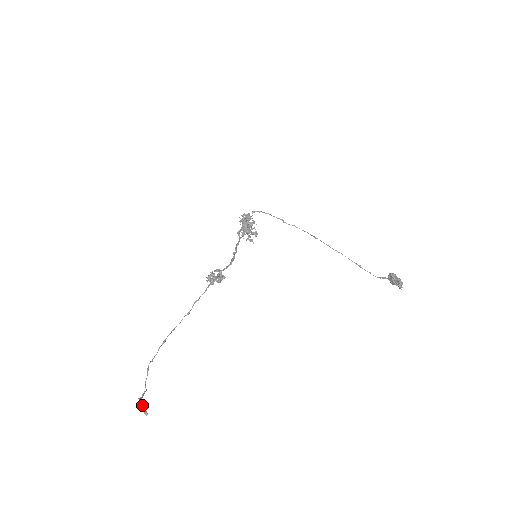
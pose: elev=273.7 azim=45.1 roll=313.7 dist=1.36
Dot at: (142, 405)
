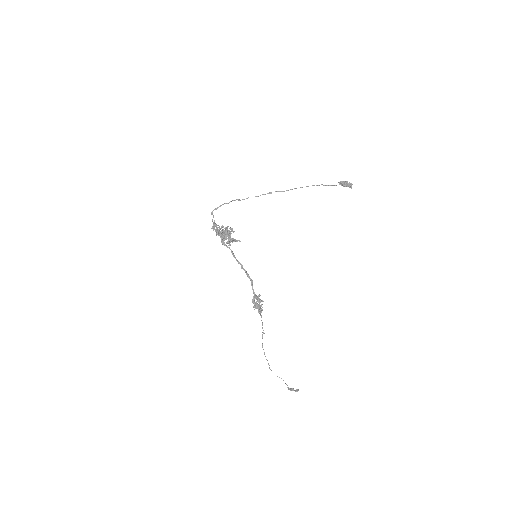
Dot at: occluded
